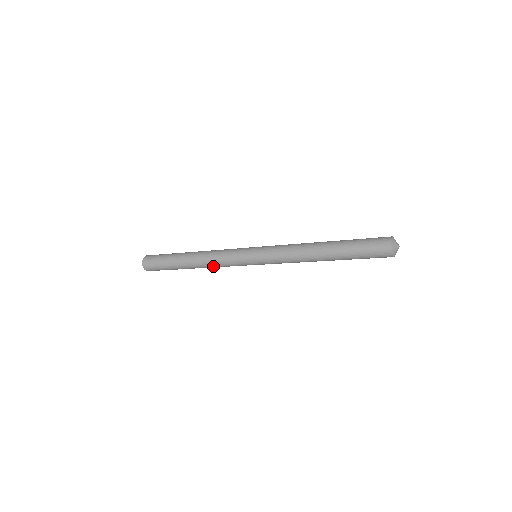
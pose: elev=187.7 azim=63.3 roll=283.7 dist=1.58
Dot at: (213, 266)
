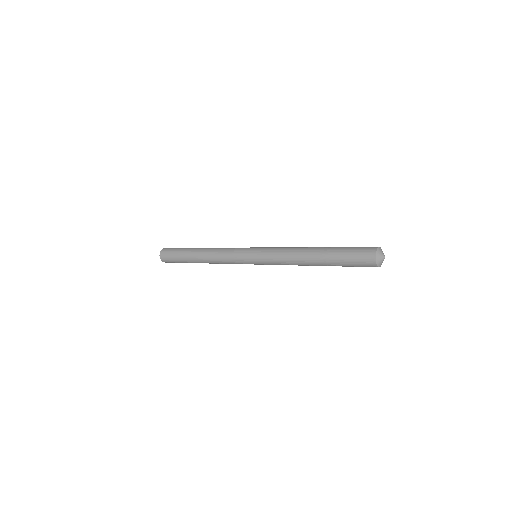
Dot at: (220, 263)
